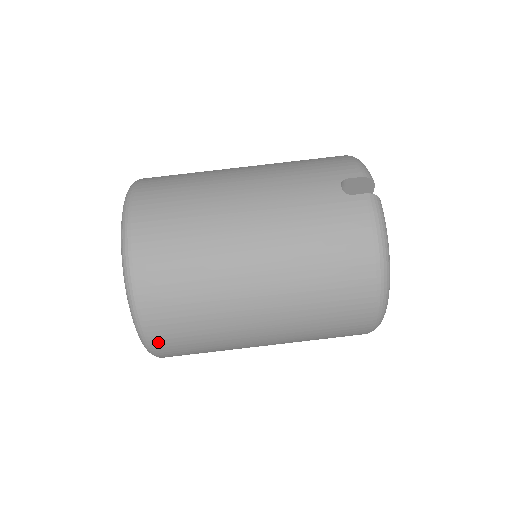
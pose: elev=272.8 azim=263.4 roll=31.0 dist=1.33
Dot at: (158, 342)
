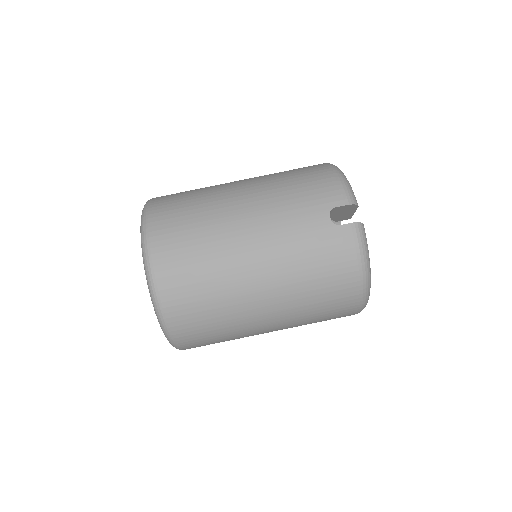
Dot at: (187, 346)
